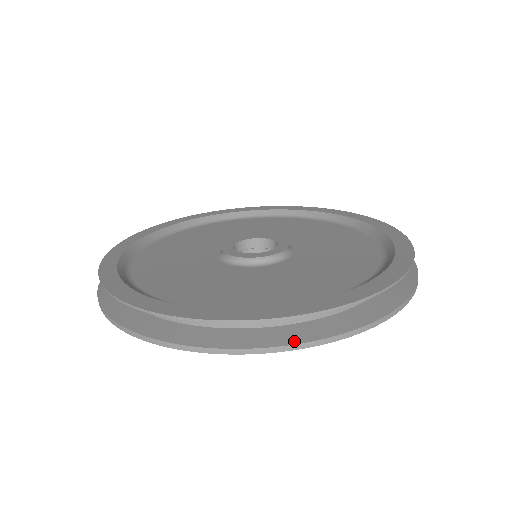
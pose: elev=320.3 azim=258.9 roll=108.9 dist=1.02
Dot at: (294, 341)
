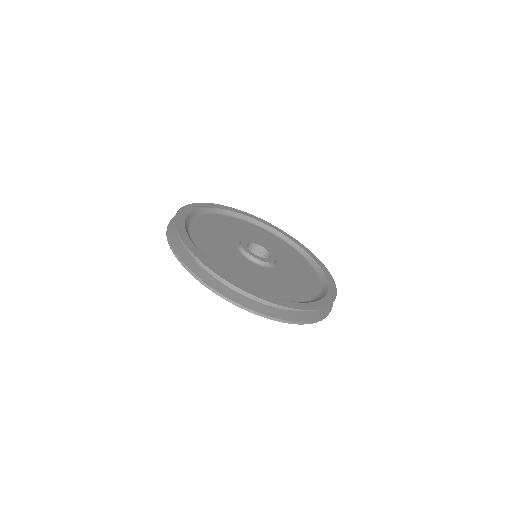
Dot at: (219, 291)
